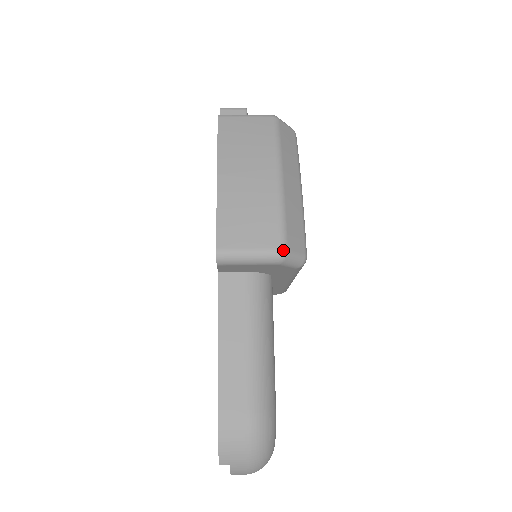
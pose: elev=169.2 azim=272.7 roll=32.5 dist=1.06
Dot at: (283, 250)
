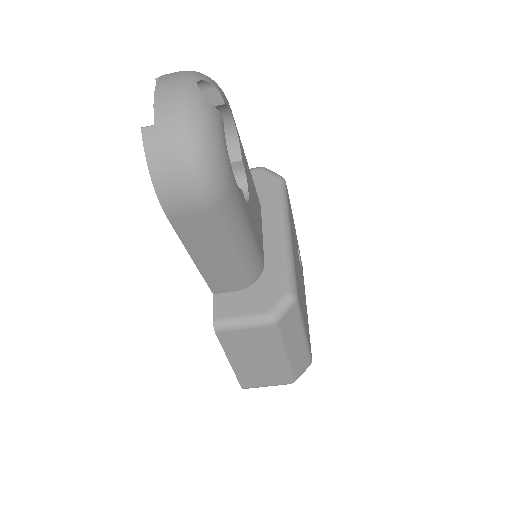
Dot at: occluded
